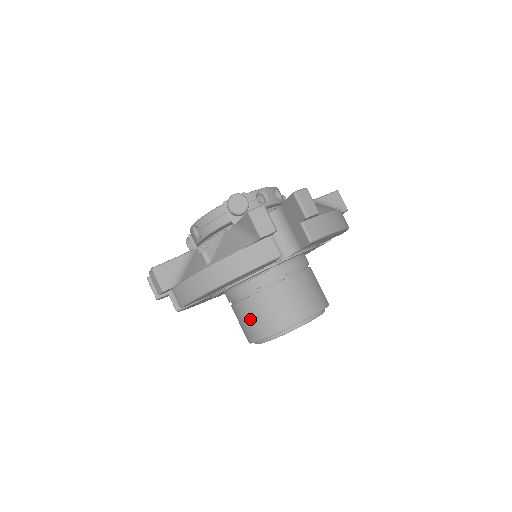
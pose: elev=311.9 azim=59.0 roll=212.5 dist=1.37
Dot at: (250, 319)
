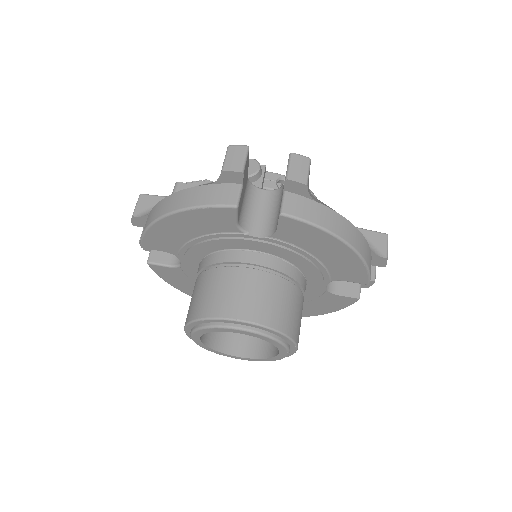
Dot at: (194, 296)
